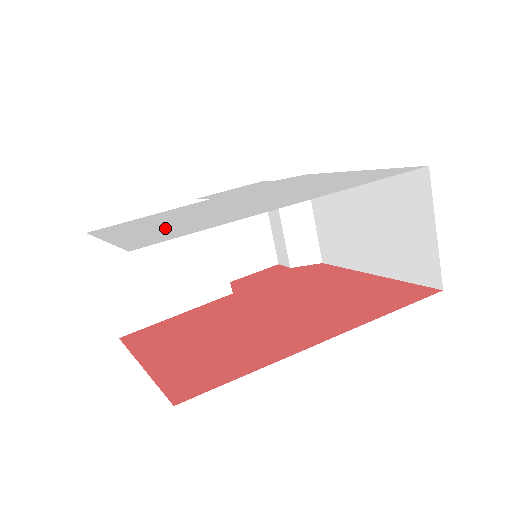
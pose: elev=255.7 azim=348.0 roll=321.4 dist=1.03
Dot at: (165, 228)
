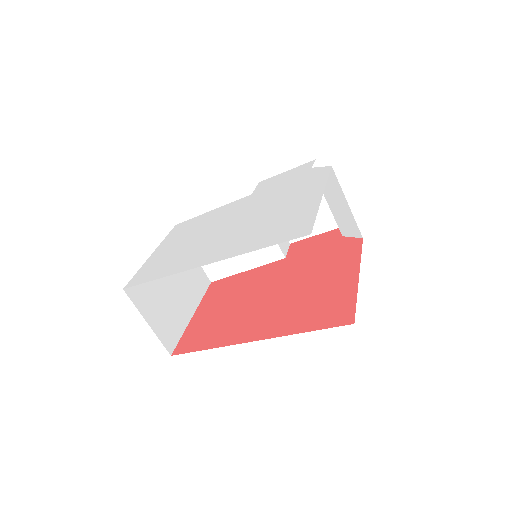
Dot at: (167, 257)
